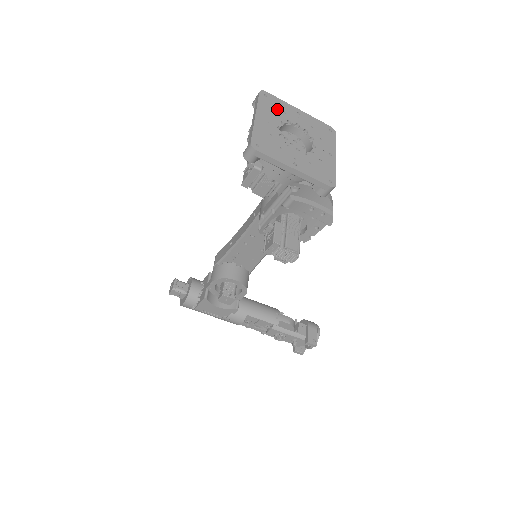
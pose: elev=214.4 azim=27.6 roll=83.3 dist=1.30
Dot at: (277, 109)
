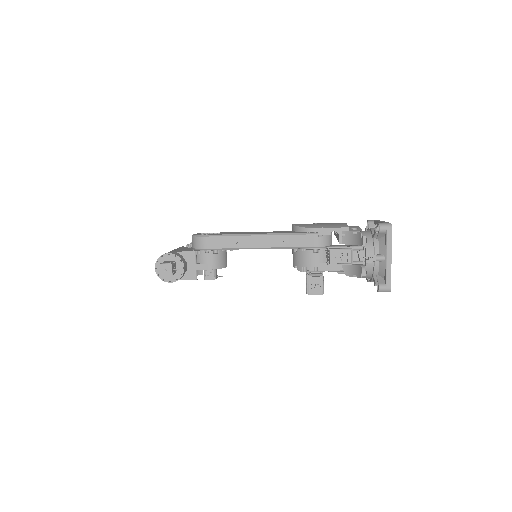
Dot at: occluded
